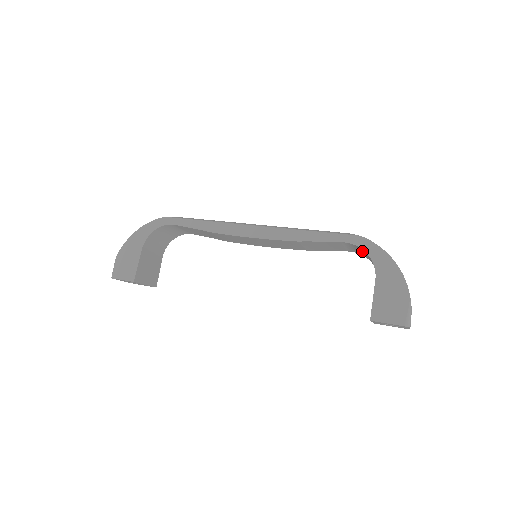
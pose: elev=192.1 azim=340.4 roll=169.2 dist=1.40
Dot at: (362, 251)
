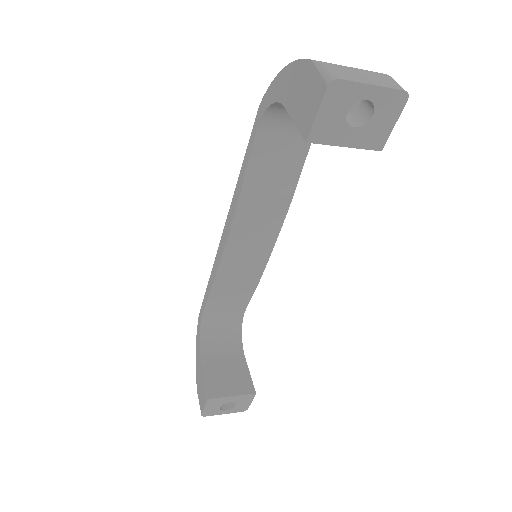
Dot at: (285, 116)
